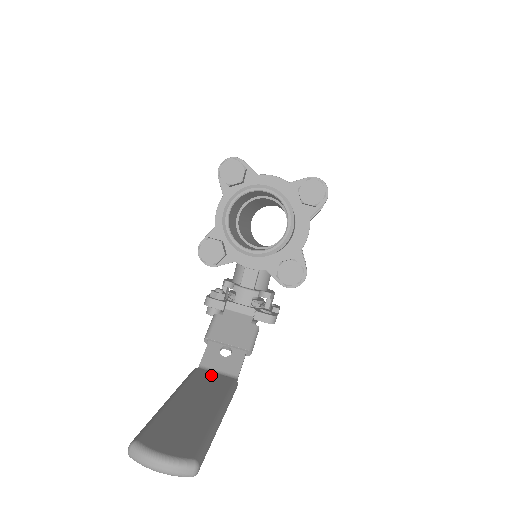
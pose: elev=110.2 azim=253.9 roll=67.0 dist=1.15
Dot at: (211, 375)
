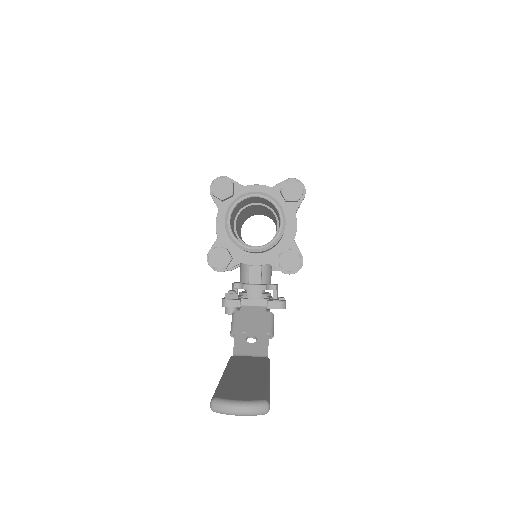
Dot at: (246, 358)
